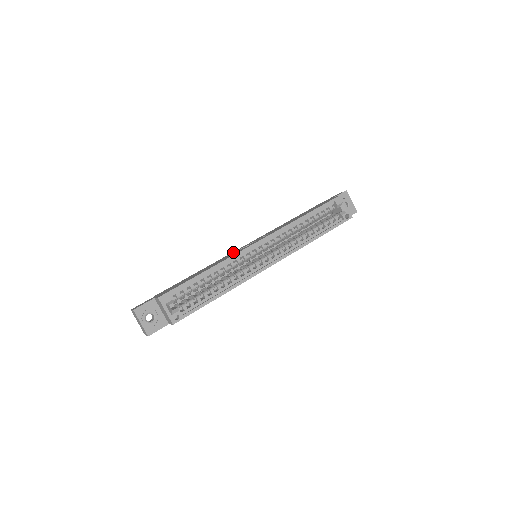
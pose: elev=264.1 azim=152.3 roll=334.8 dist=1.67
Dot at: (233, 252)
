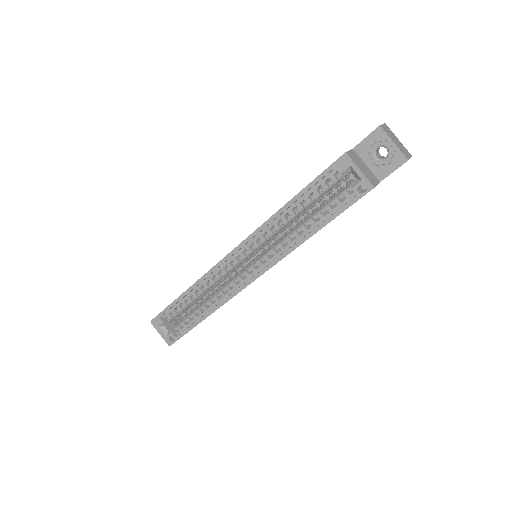
Dot at: occluded
